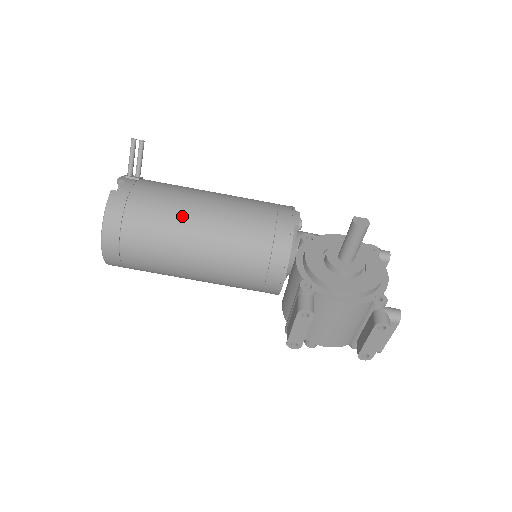
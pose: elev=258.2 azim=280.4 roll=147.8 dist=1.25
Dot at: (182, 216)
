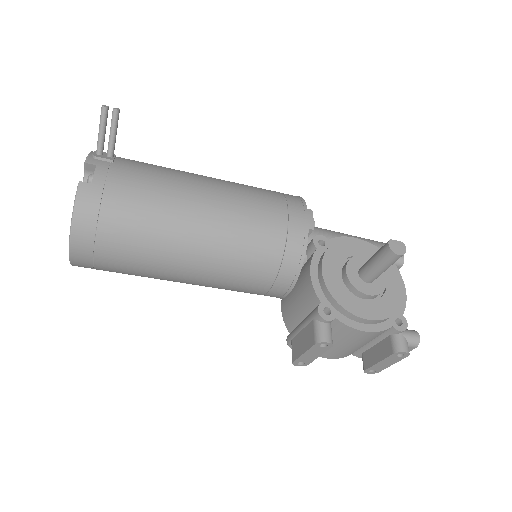
Dot at: (175, 219)
